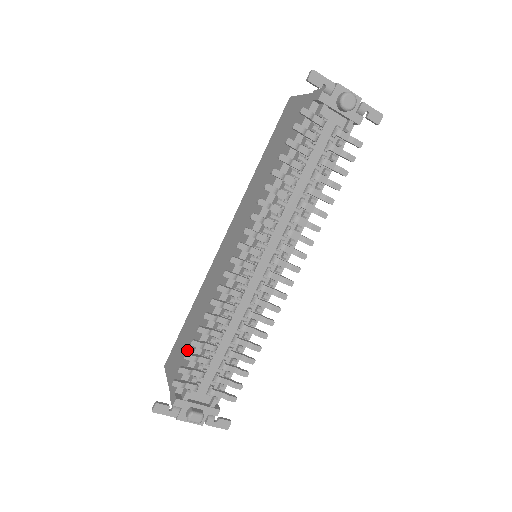
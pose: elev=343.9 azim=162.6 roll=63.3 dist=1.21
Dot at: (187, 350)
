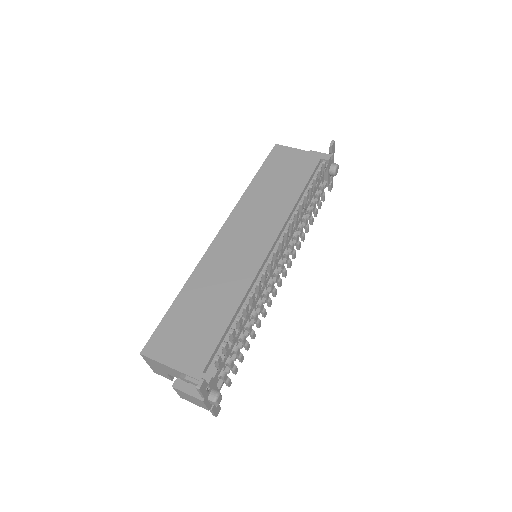
Dot at: (205, 331)
